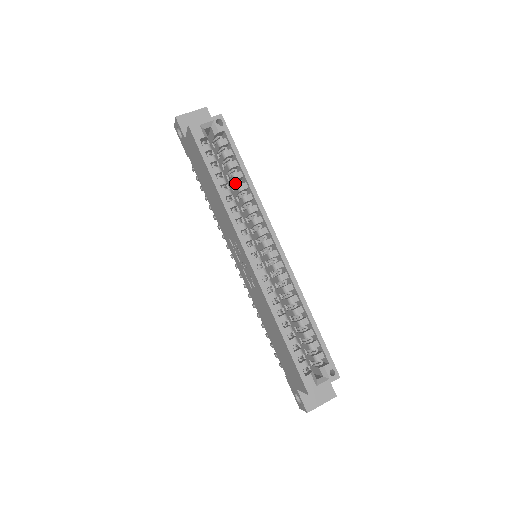
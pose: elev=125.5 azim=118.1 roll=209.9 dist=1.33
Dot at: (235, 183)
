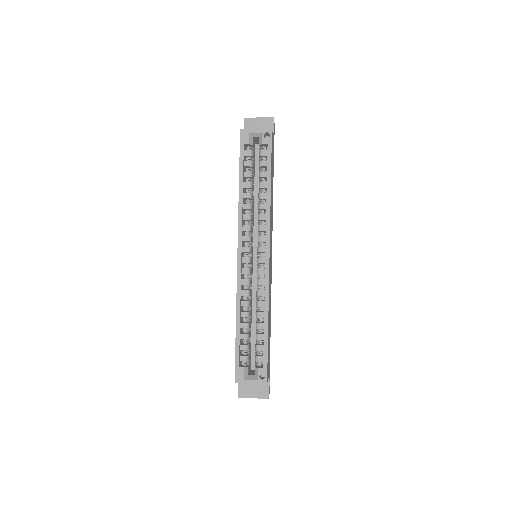
Dot at: (260, 190)
